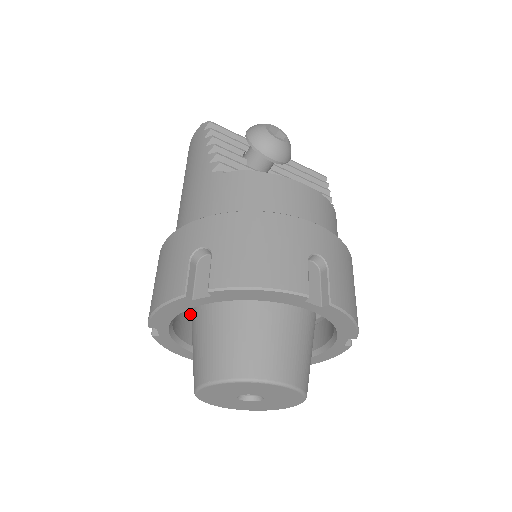
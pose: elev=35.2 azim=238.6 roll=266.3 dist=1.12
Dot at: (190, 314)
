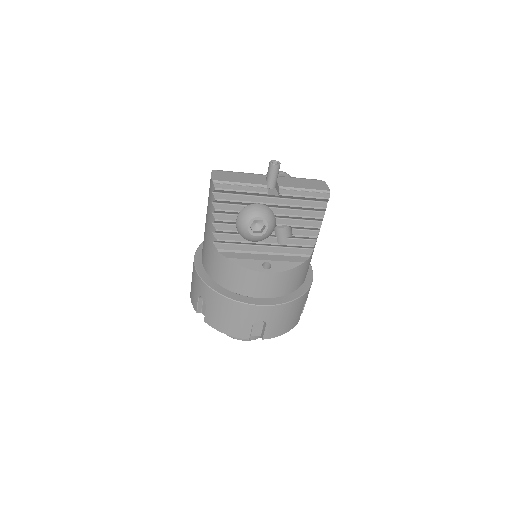
Dot at: occluded
